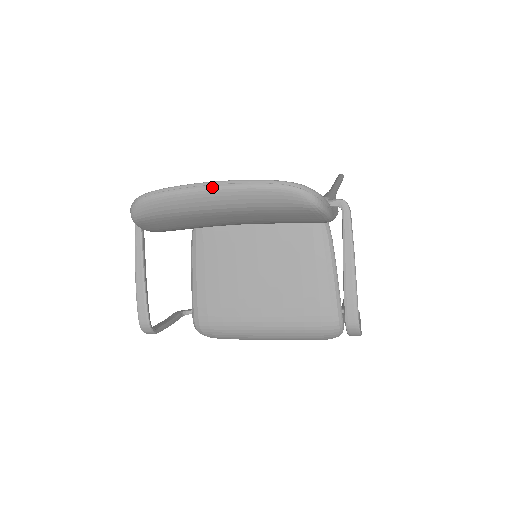
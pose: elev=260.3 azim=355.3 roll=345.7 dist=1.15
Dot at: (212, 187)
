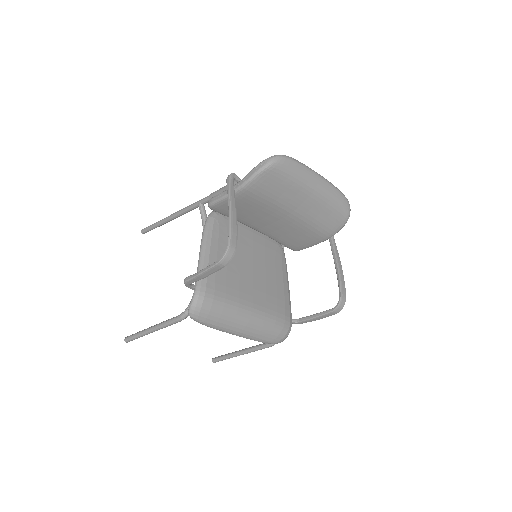
Dot at: (320, 175)
